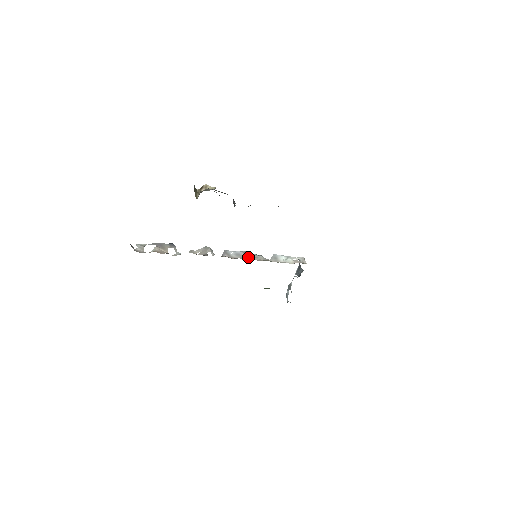
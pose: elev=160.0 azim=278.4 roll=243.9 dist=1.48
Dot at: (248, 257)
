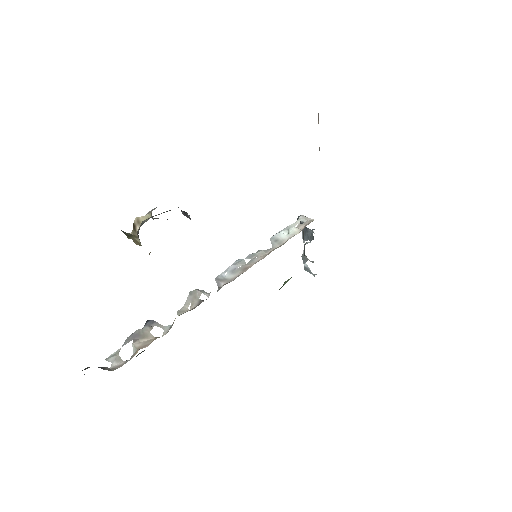
Dot at: (247, 264)
